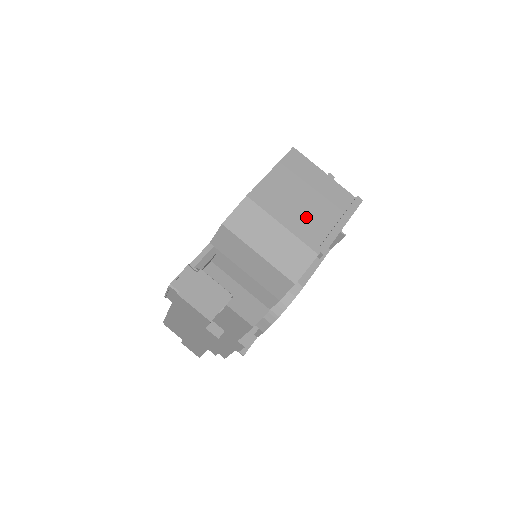
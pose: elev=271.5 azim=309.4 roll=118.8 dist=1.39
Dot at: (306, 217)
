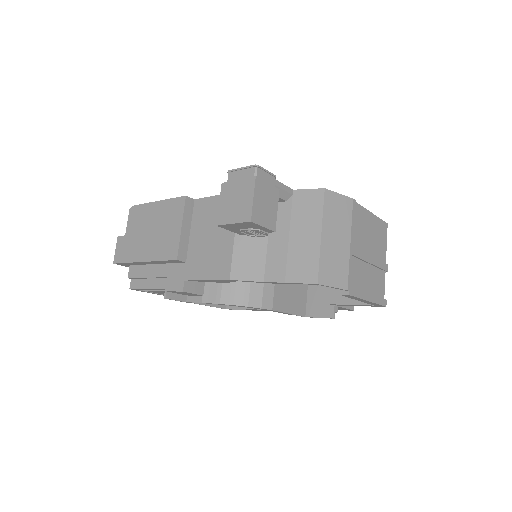
Dot at: (360, 262)
